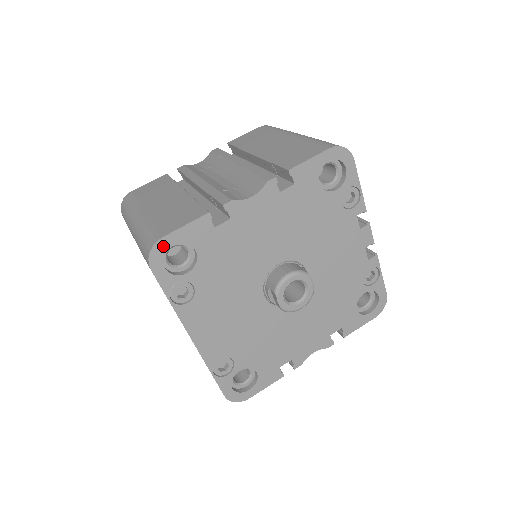
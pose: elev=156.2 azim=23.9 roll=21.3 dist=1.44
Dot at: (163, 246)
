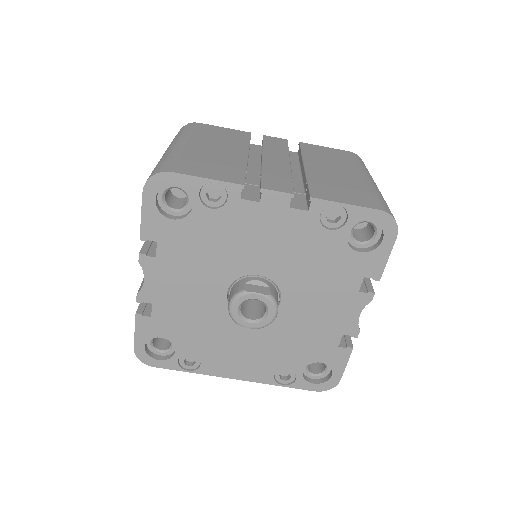
Dot at: (141, 351)
